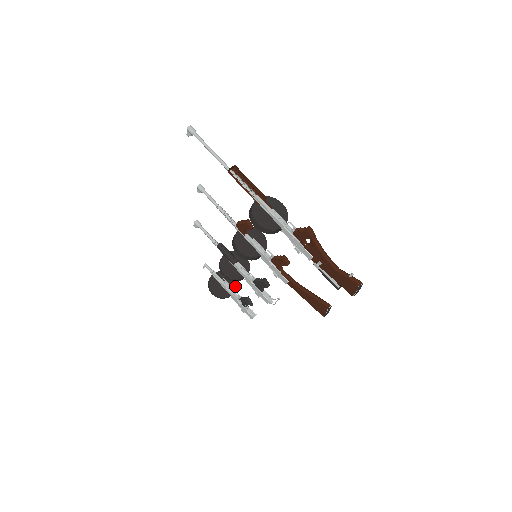
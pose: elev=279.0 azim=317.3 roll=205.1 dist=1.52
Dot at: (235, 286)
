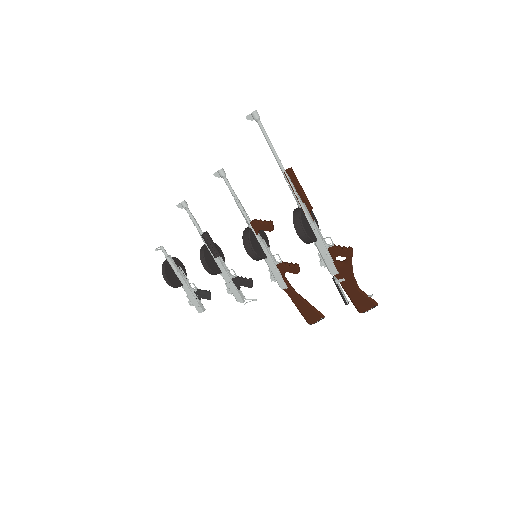
Dot at: occluded
